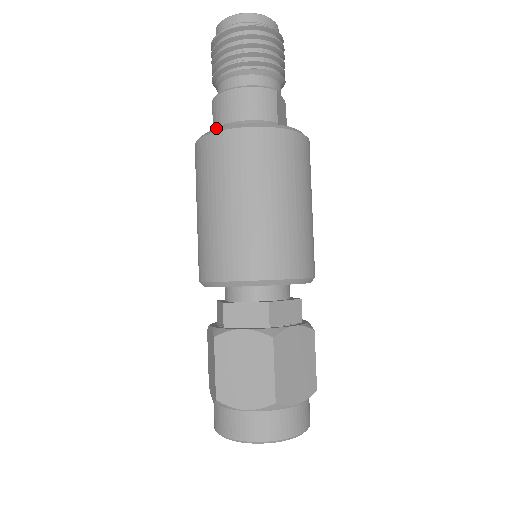
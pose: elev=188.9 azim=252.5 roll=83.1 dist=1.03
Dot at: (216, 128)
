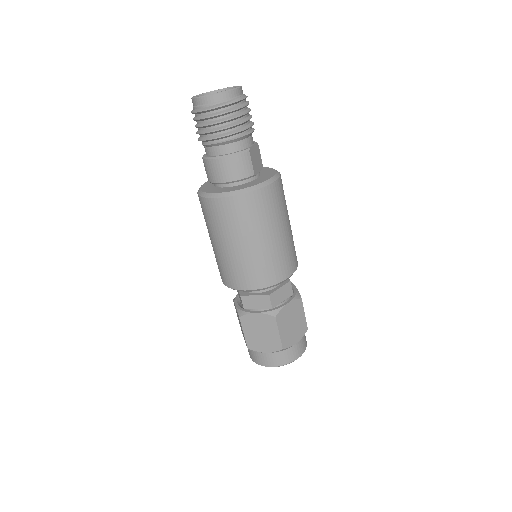
Dot at: (210, 182)
